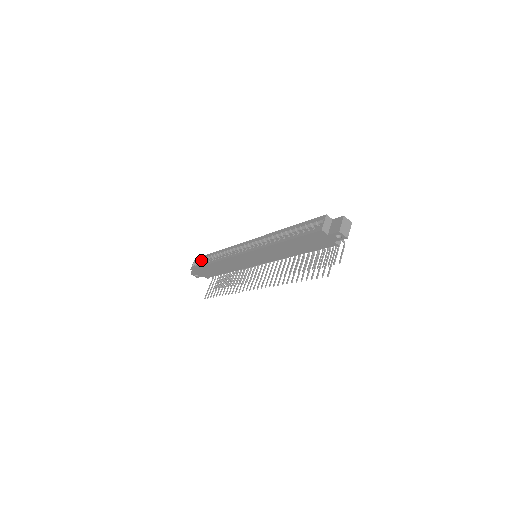
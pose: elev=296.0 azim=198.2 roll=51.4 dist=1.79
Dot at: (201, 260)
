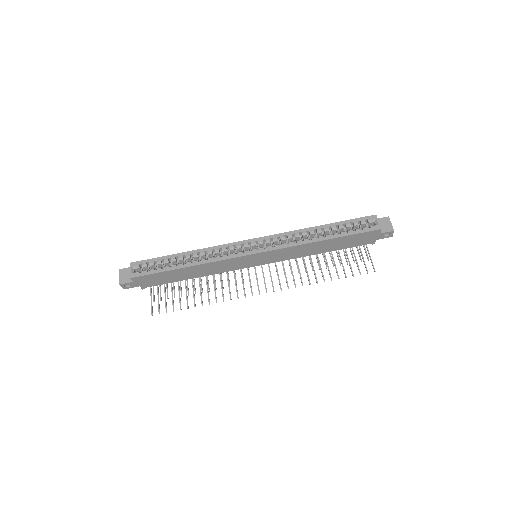
Dot at: (150, 264)
